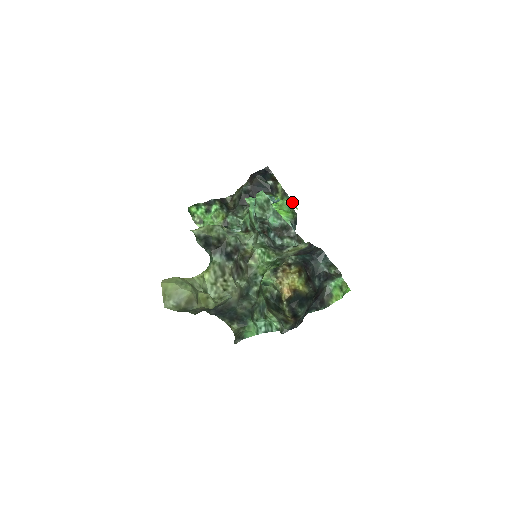
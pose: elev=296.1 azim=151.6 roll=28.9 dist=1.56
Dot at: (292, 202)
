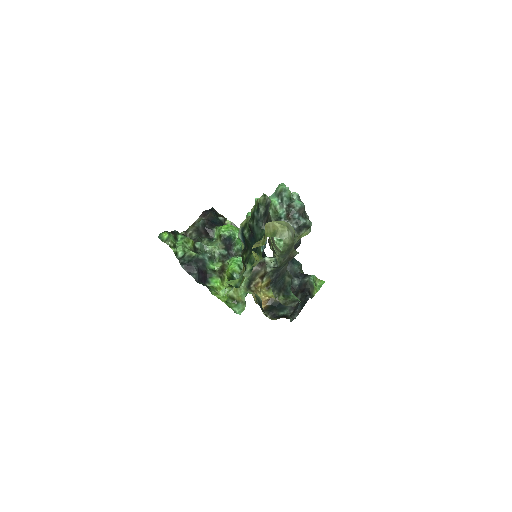
Dot at: occluded
